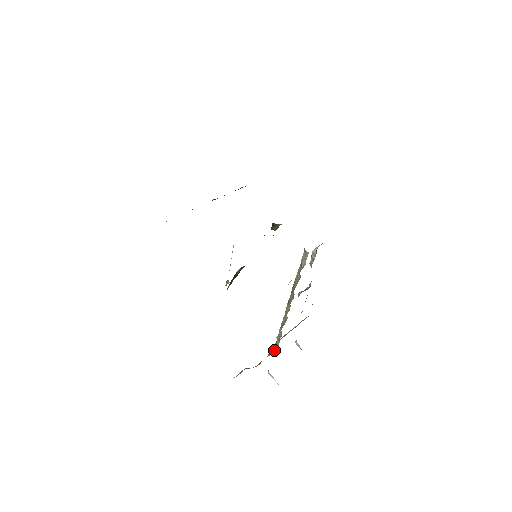
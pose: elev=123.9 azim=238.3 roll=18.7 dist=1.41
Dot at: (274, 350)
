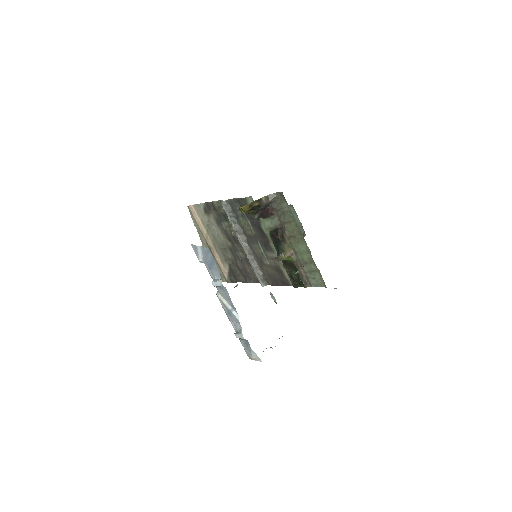
Dot at: occluded
